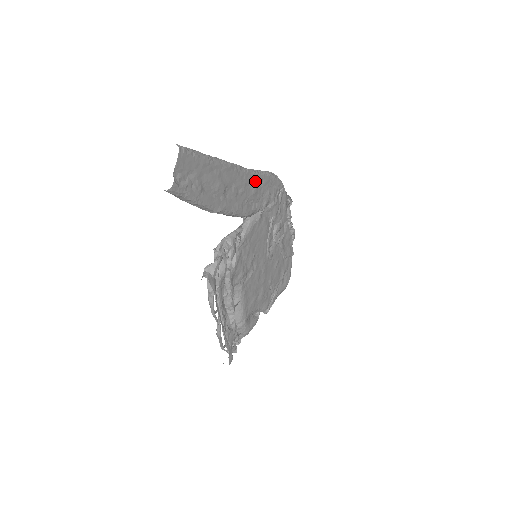
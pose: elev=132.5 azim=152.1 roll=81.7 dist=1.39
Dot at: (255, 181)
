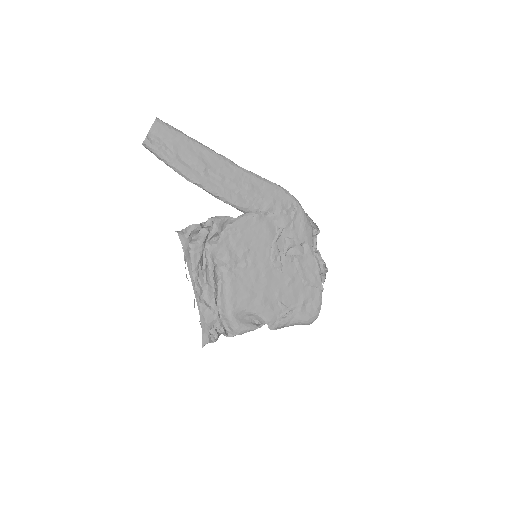
Dot at: (251, 181)
